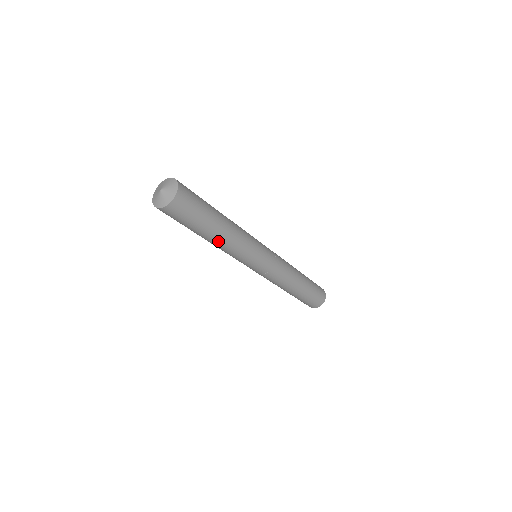
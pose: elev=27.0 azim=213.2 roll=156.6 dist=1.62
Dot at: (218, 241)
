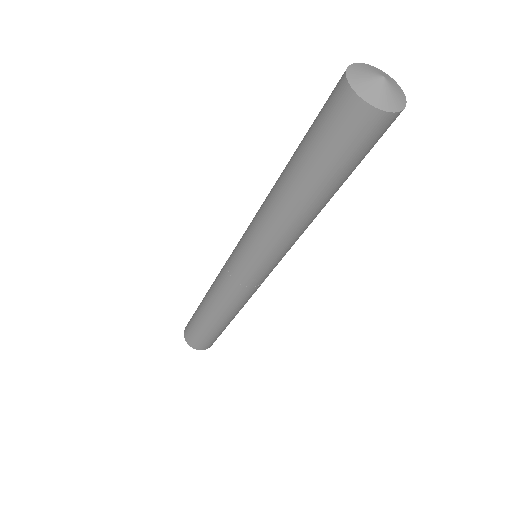
Dot at: (307, 213)
